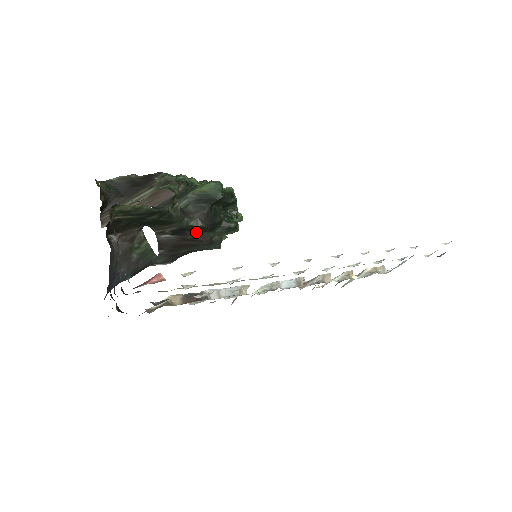
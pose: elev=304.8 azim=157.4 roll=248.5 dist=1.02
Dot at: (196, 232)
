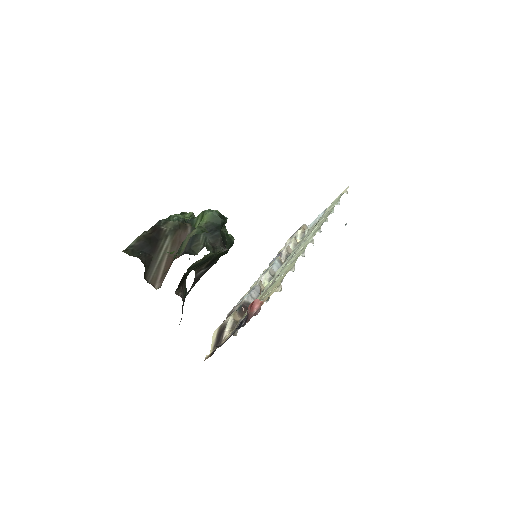
Dot at: occluded
